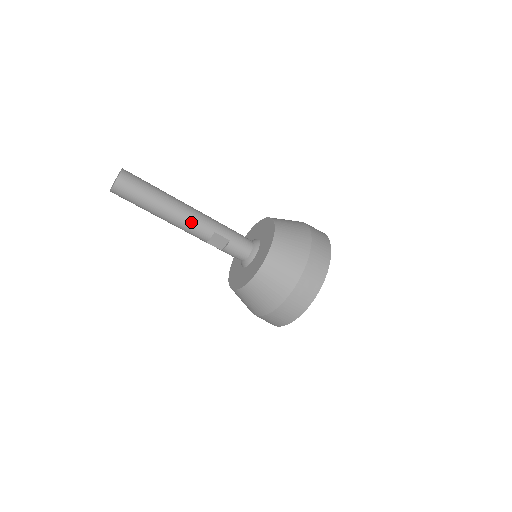
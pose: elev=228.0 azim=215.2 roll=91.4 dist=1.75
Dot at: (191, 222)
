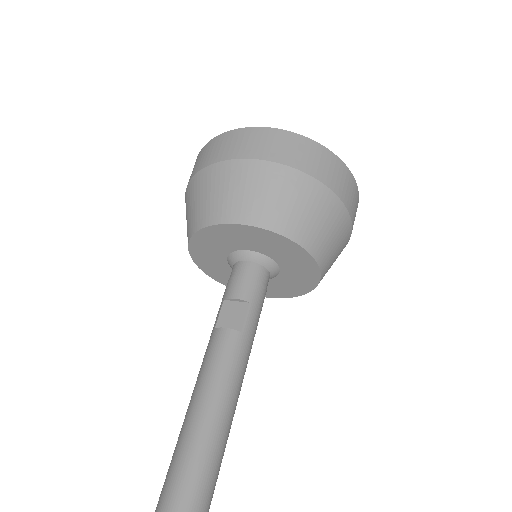
Dot at: occluded
